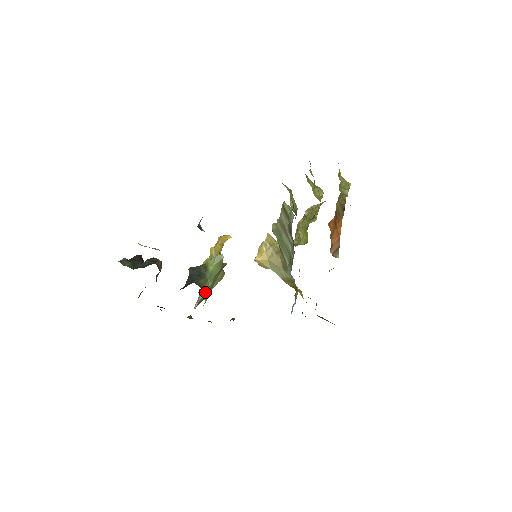
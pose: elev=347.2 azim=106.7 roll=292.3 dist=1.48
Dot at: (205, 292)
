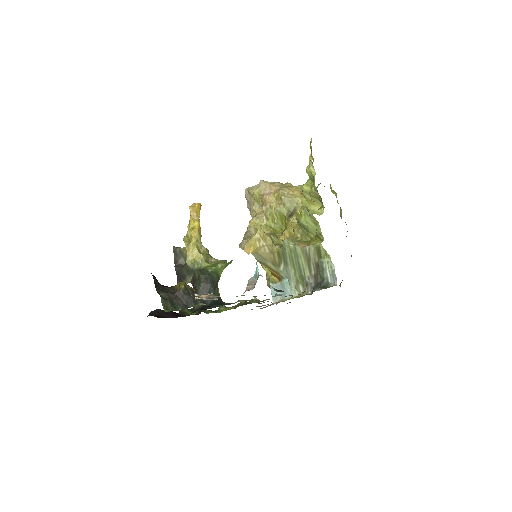
Dot at: occluded
